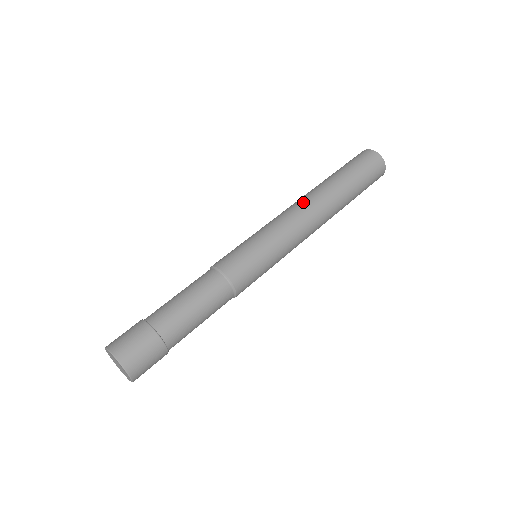
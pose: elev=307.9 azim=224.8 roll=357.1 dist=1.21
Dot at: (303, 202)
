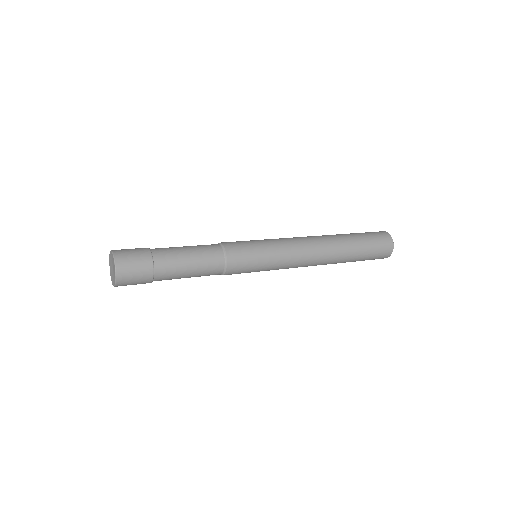
Dot at: (311, 237)
